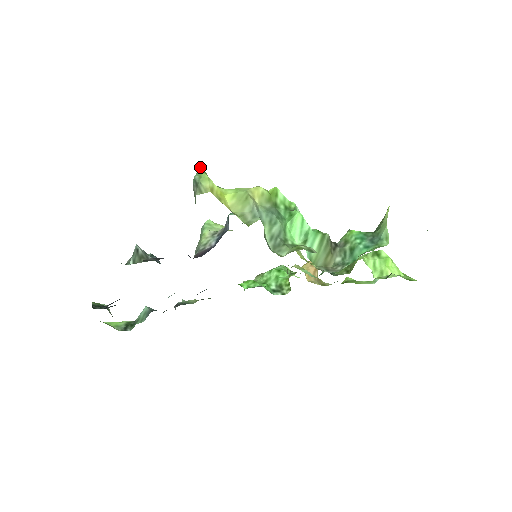
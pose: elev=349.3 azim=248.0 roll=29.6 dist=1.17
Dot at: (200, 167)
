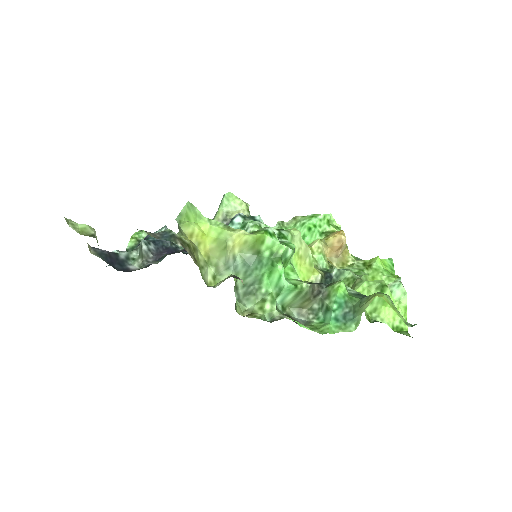
Dot at: occluded
